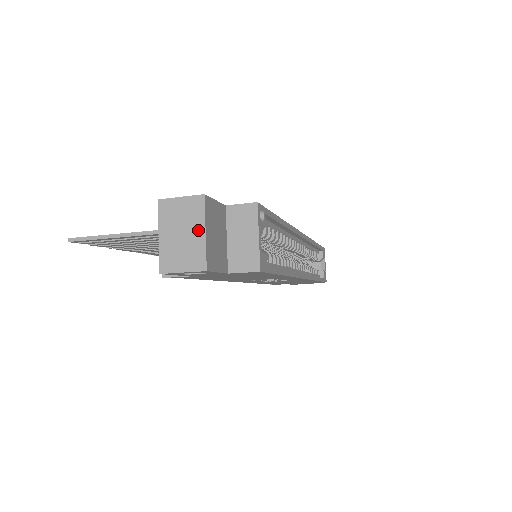
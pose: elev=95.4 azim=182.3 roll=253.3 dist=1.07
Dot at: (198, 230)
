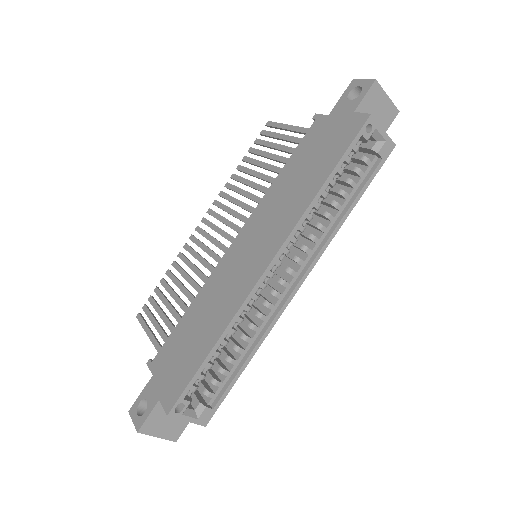
Dot at: (154, 434)
